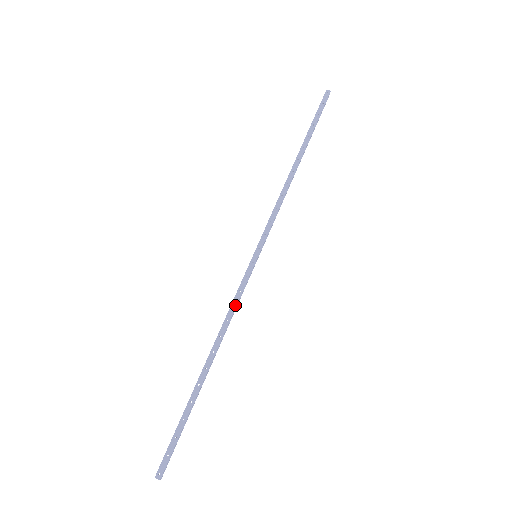
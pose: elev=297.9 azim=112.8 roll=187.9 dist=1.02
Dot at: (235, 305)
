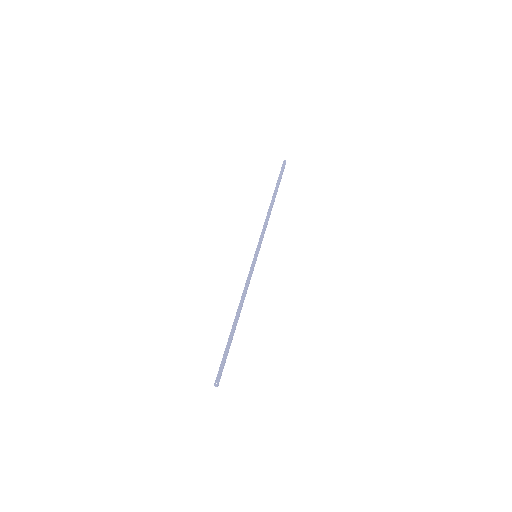
Dot at: (248, 284)
